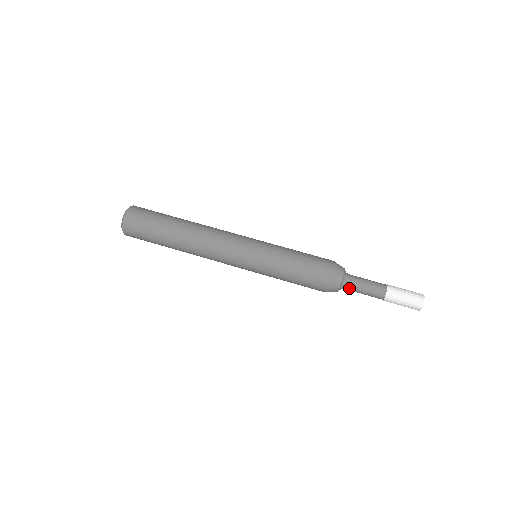
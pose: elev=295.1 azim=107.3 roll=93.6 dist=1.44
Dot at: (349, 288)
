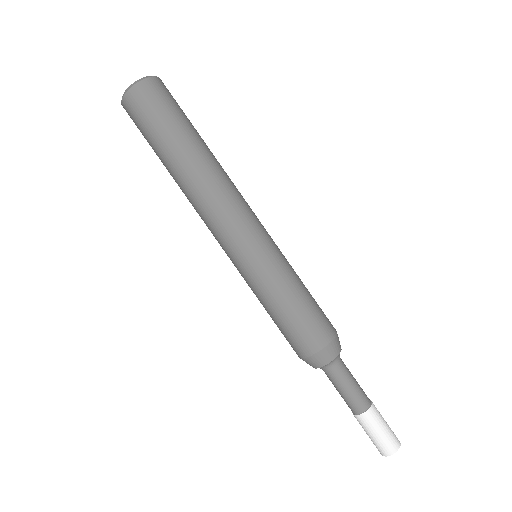
Dot at: (331, 374)
